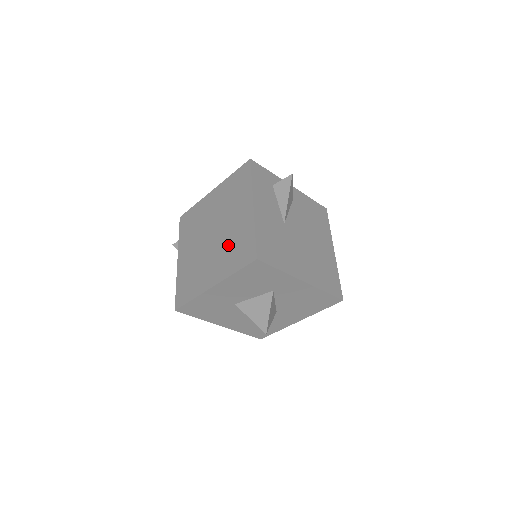
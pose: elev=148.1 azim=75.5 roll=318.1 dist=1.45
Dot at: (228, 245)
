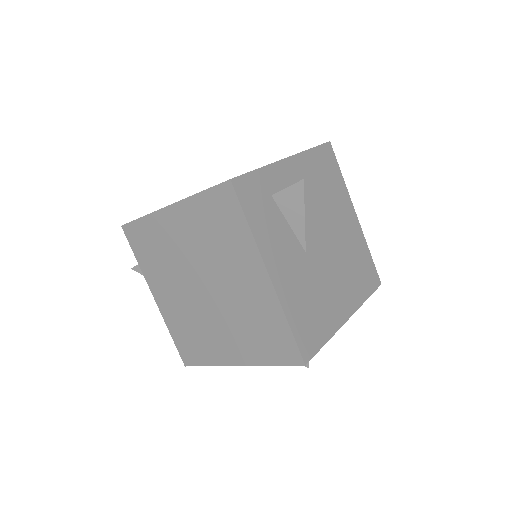
Dot at: (242, 320)
